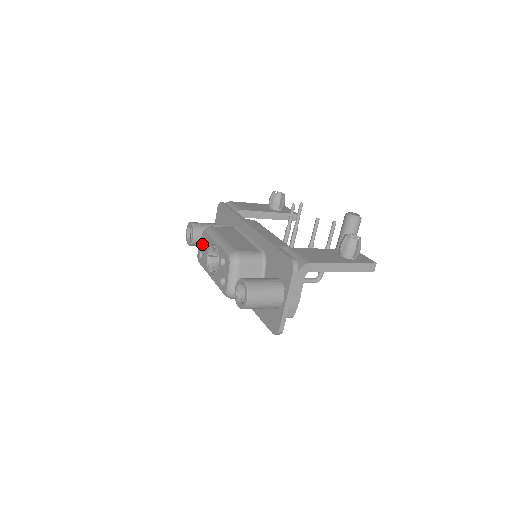
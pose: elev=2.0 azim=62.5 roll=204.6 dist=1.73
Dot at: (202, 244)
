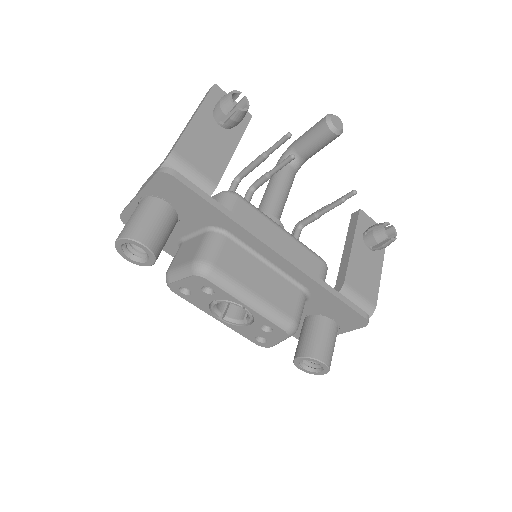
Dot at: (192, 286)
